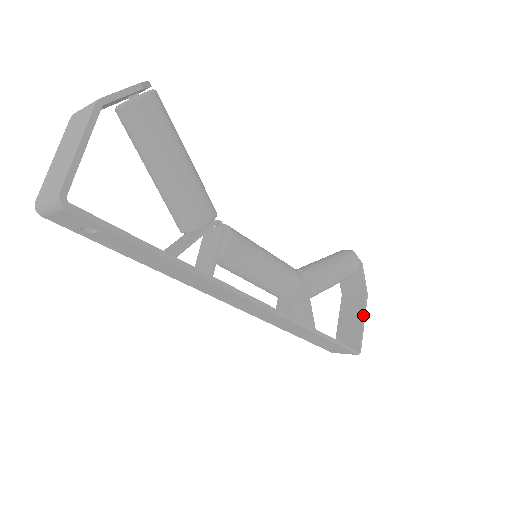
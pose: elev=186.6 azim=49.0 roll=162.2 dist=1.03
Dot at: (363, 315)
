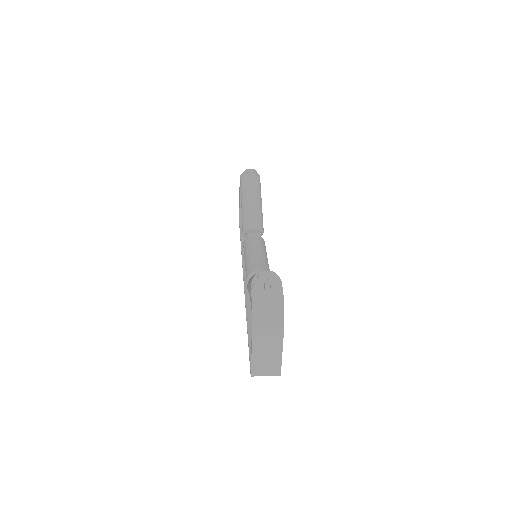
Dot at: occluded
